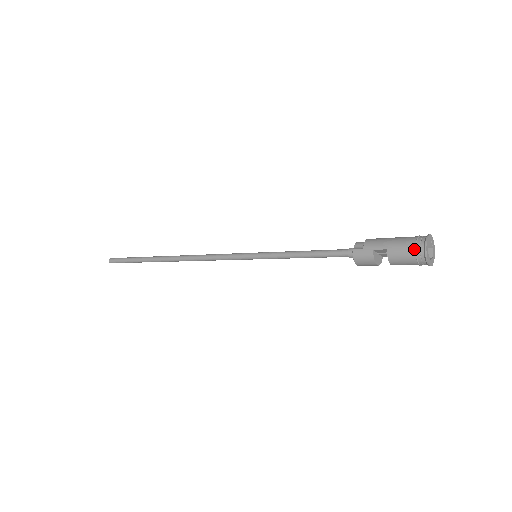
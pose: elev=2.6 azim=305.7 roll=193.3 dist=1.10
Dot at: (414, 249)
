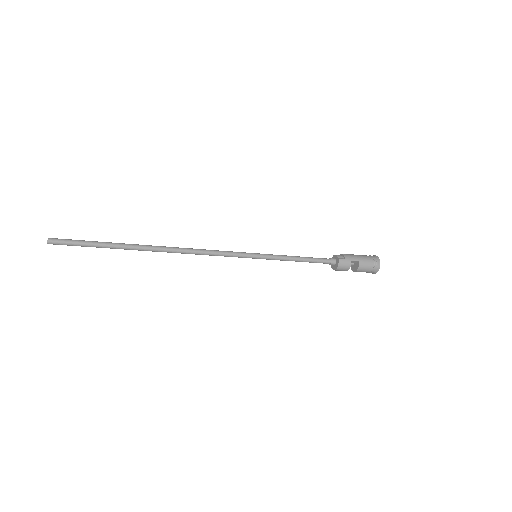
Dot at: (374, 263)
